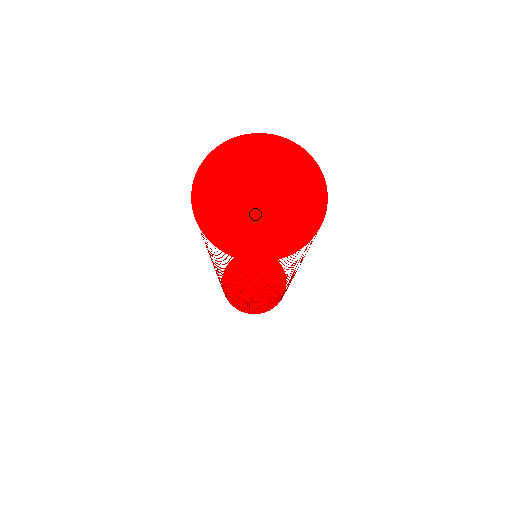
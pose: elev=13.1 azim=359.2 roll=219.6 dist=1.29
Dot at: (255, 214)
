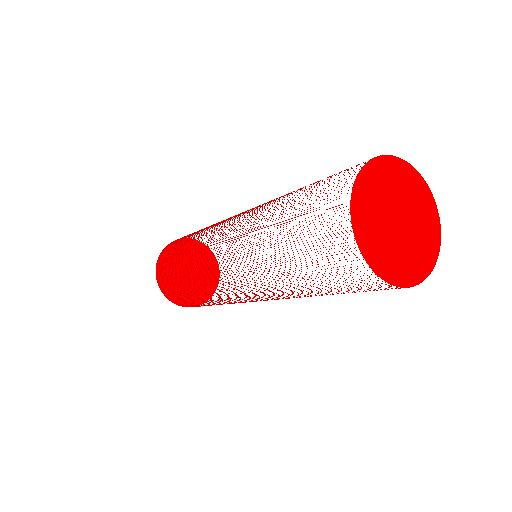
Dot at: (392, 235)
